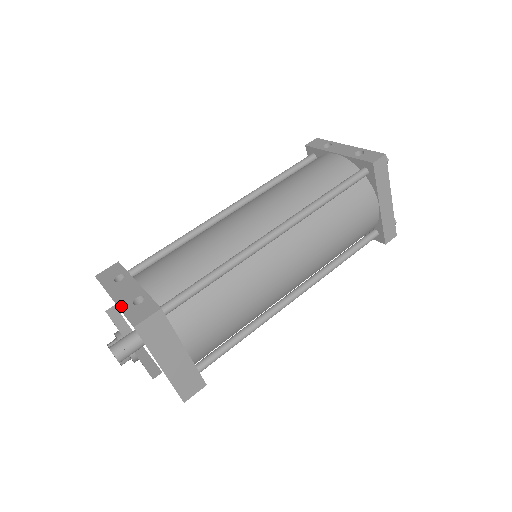
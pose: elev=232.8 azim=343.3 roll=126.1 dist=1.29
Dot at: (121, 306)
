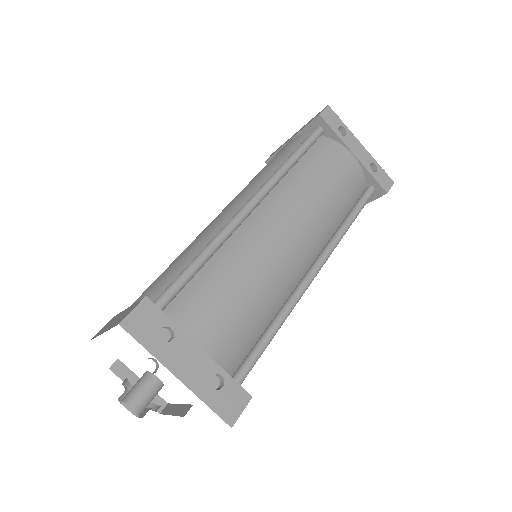
Dot at: (198, 392)
